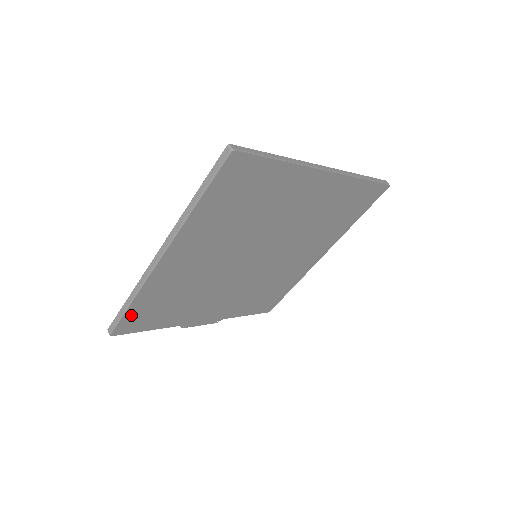
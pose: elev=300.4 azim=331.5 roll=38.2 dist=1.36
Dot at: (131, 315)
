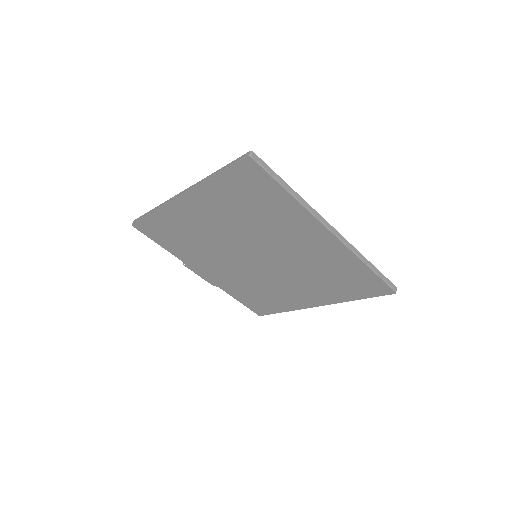
Dot at: (150, 222)
